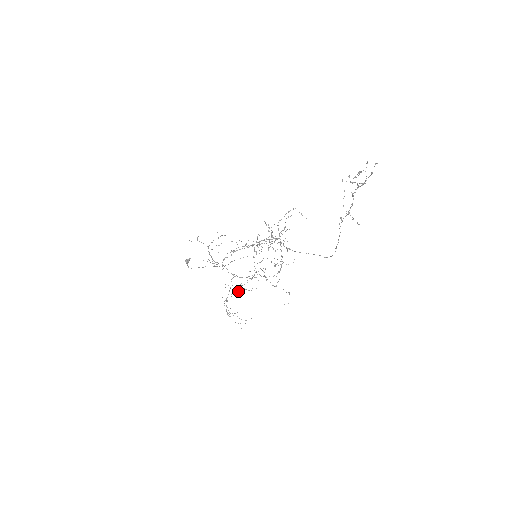
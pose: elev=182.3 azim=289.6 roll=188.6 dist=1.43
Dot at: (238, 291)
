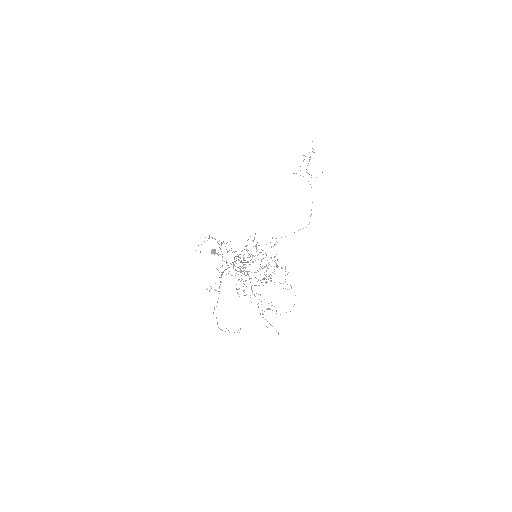
Dot at: occluded
